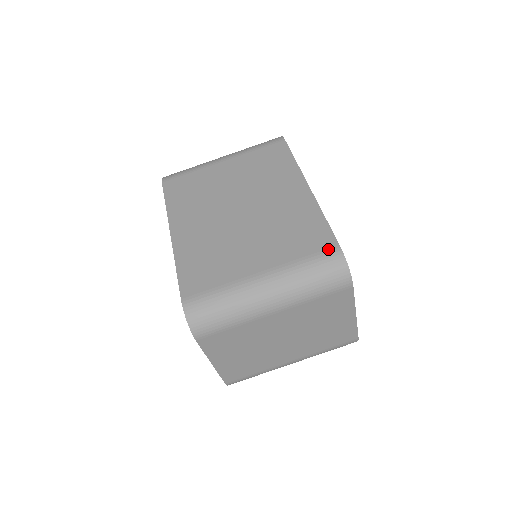
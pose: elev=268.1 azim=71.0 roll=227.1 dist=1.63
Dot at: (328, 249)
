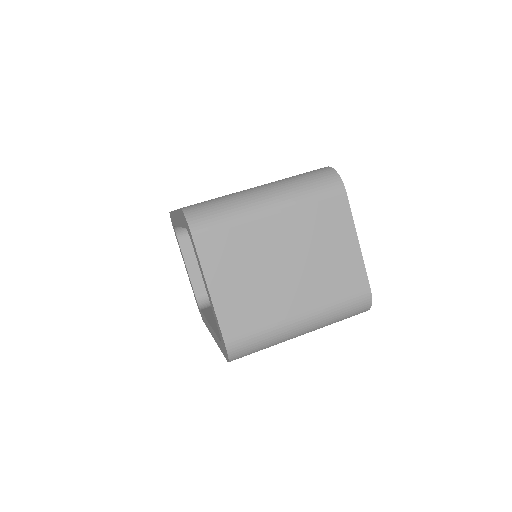
Dot at: (317, 169)
